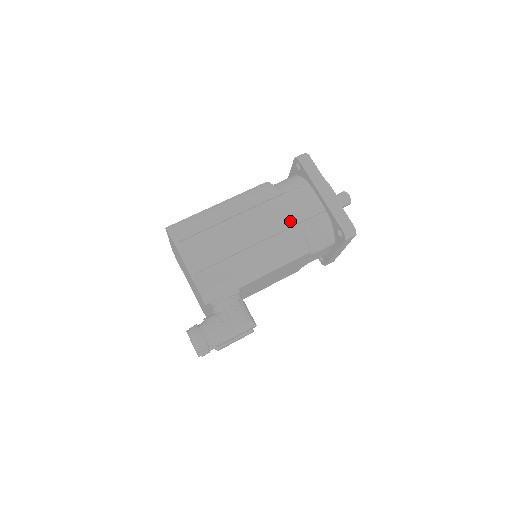
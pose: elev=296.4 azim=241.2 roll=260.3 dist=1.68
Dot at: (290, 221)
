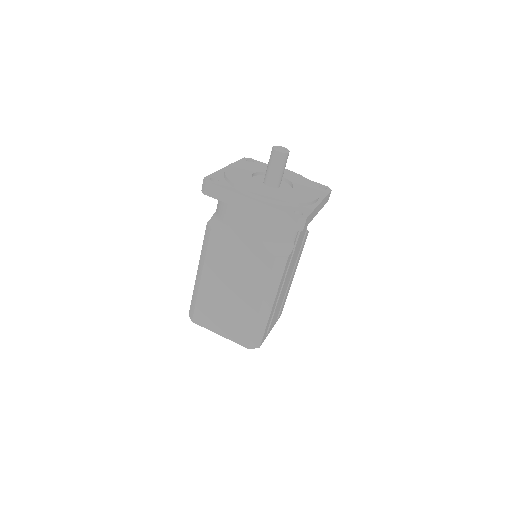
Dot at: occluded
